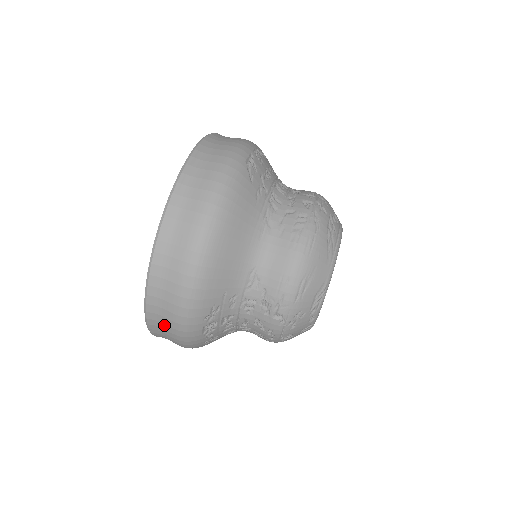
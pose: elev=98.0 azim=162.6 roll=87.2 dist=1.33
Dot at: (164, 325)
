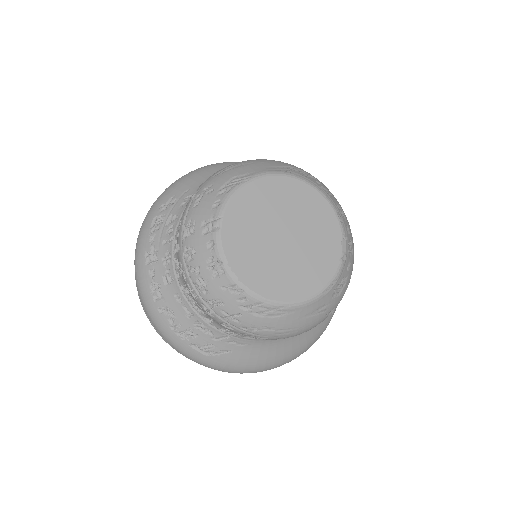
Dot at: occluded
